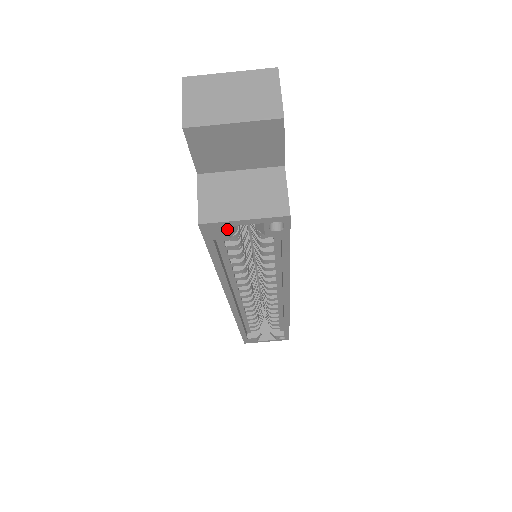
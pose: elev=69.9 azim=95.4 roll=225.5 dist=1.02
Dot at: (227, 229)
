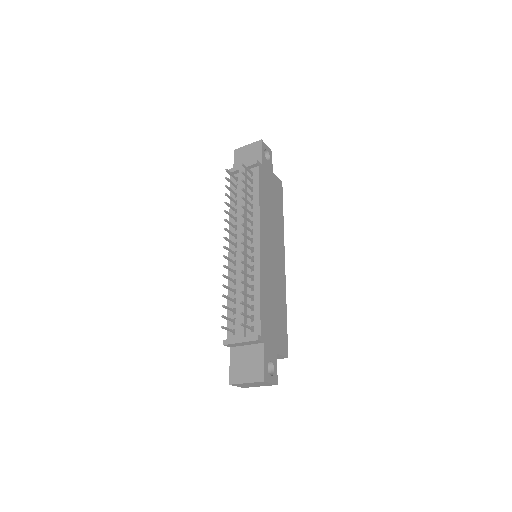
Dot at: occluded
